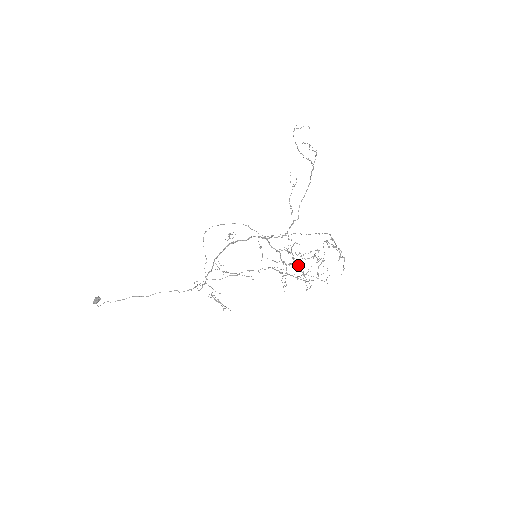
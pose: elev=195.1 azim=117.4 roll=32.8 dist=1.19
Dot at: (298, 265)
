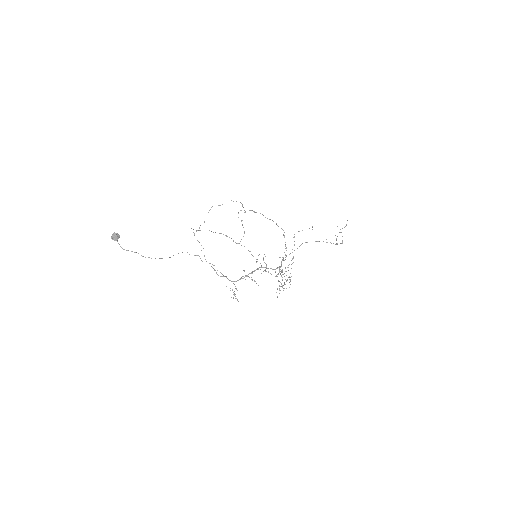
Dot at: (284, 284)
